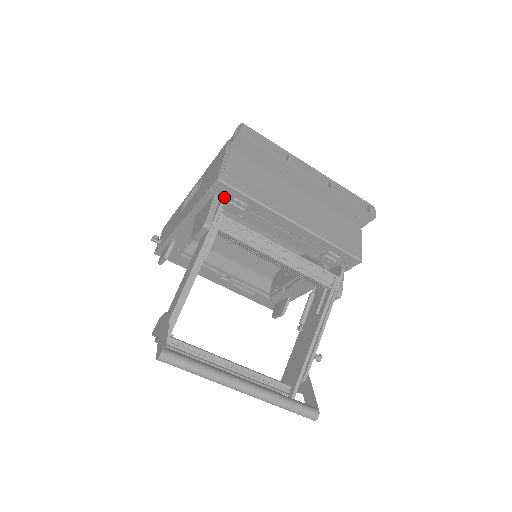
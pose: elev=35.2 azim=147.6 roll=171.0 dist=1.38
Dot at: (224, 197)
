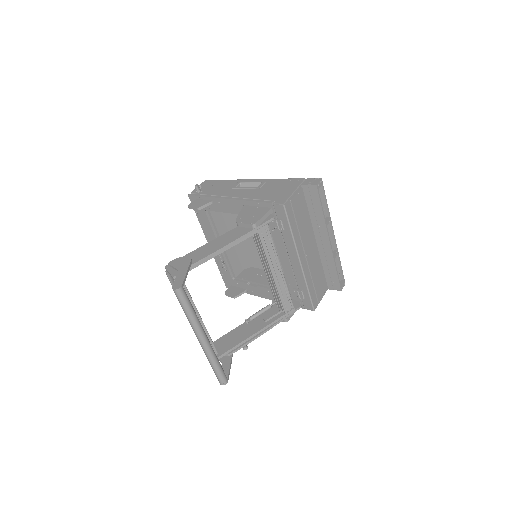
Dot at: (275, 214)
